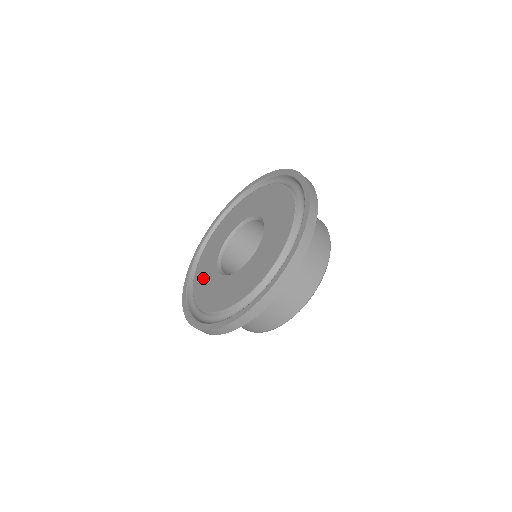
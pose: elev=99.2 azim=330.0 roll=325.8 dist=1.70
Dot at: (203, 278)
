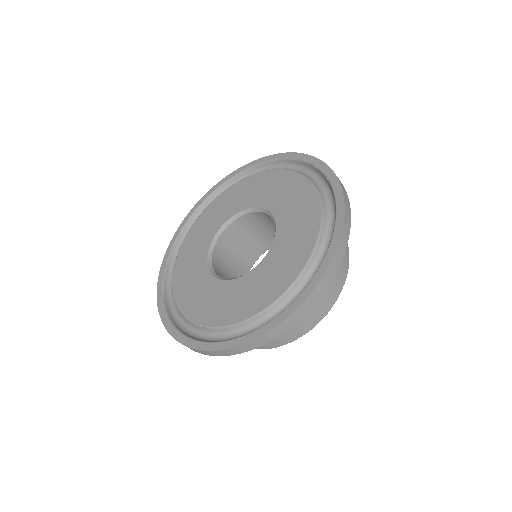
Dot at: (193, 245)
